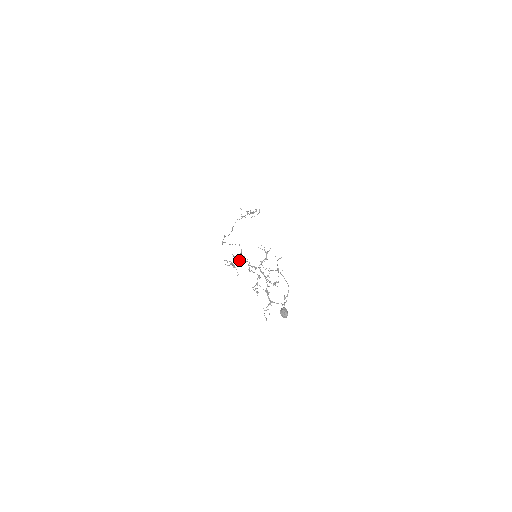
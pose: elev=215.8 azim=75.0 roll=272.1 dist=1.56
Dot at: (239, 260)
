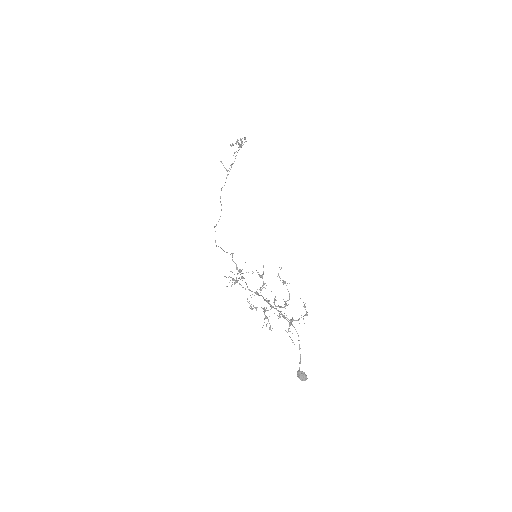
Dot at: occluded
